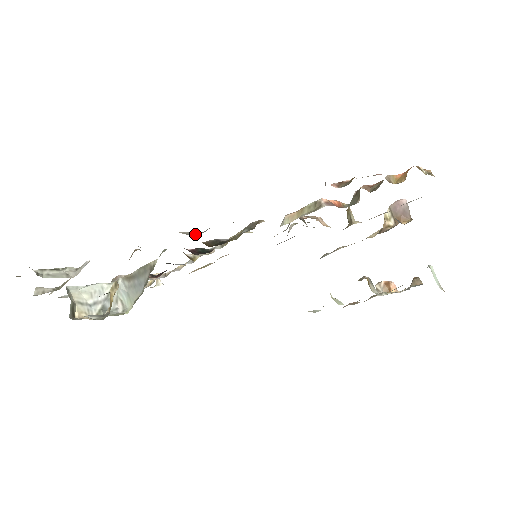
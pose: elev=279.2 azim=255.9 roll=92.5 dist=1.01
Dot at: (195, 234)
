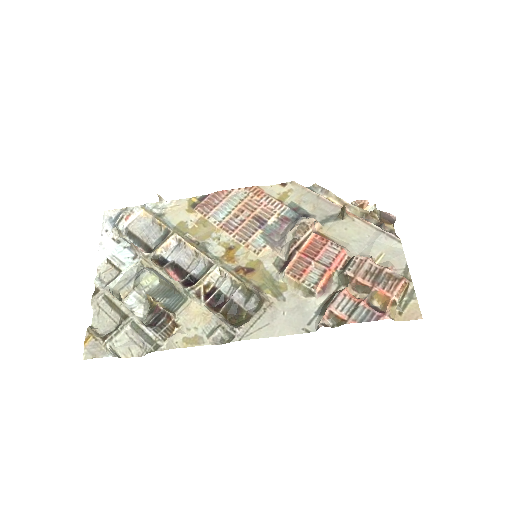
Dot at: (219, 334)
